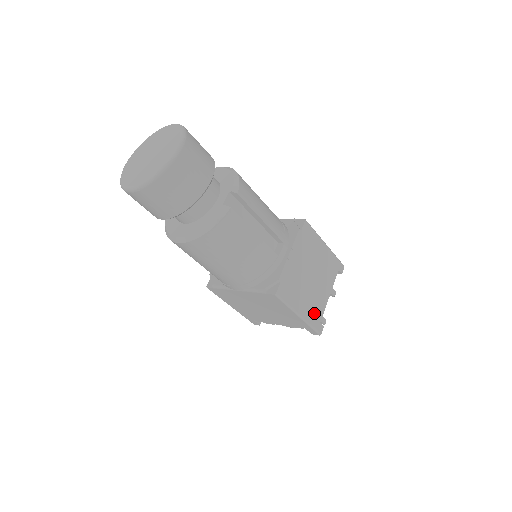
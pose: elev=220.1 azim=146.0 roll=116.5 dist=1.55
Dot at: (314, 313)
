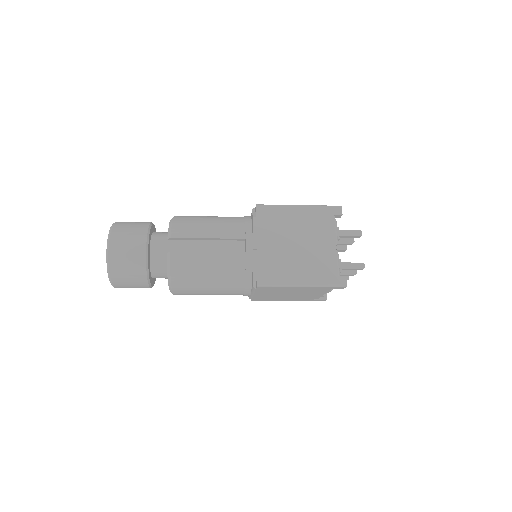
Dot at: (322, 272)
